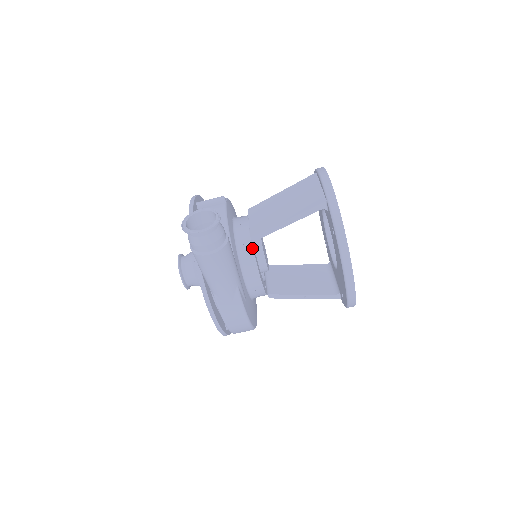
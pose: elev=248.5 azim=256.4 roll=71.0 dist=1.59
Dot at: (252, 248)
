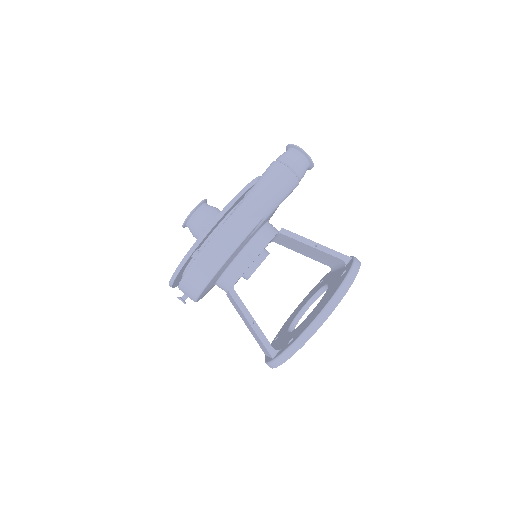
Dot at: (276, 233)
